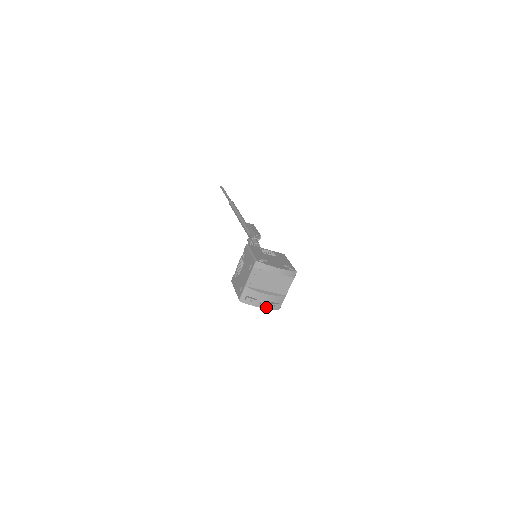
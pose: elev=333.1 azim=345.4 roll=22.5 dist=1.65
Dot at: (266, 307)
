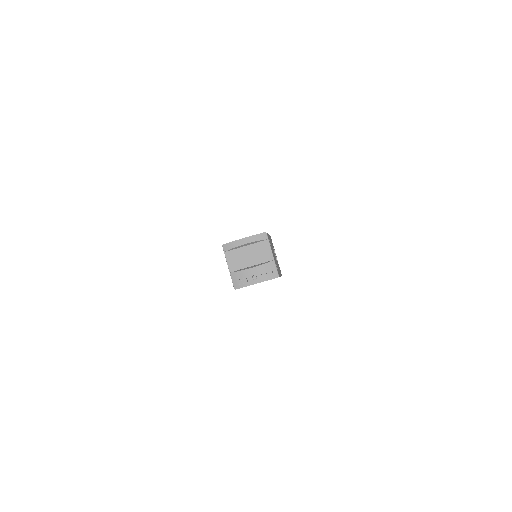
Dot at: (261, 280)
